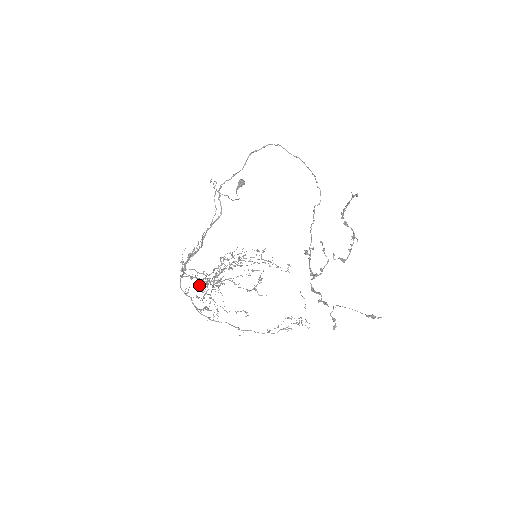
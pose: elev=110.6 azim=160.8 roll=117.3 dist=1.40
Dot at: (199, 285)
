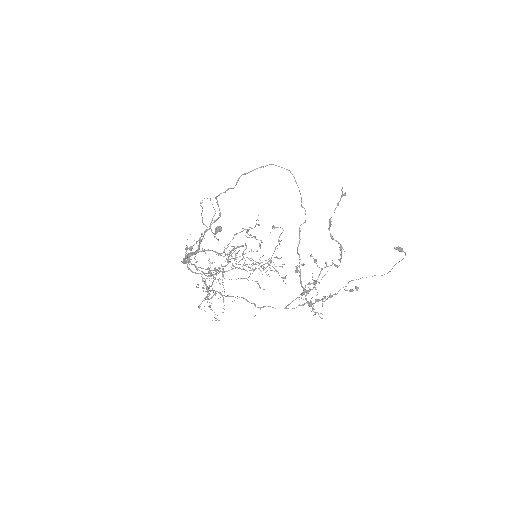
Dot at: (198, 285)
